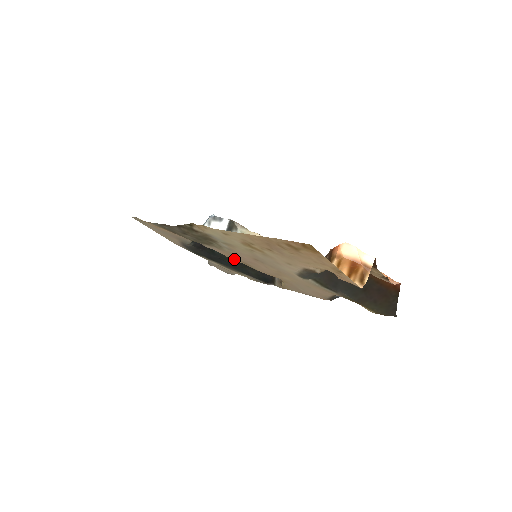
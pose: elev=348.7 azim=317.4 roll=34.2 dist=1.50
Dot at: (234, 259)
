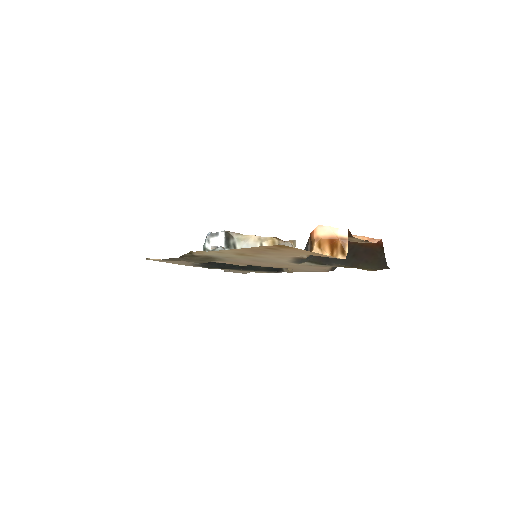
Dot at: (239, 264)
